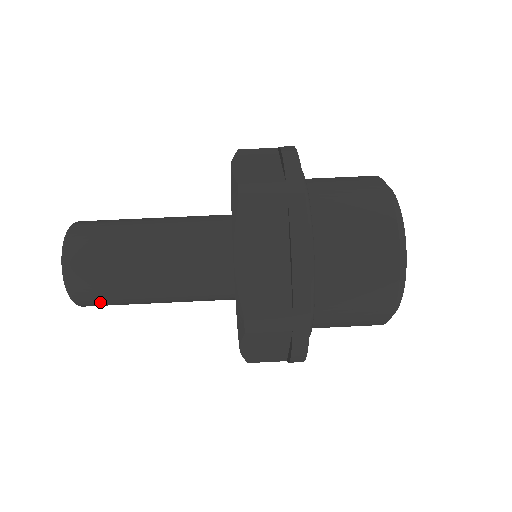
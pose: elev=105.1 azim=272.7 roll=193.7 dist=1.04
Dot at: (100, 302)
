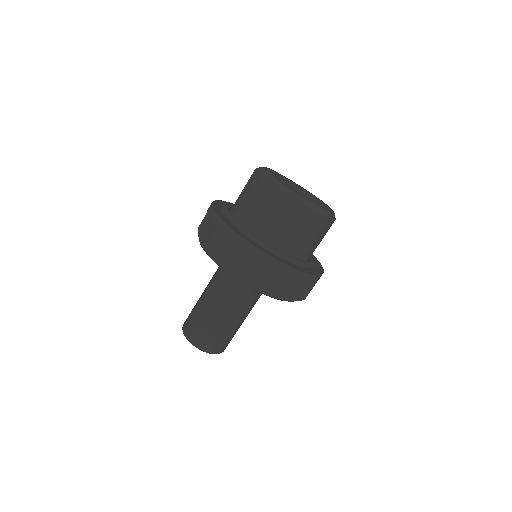
Dot at: (225, 343)
